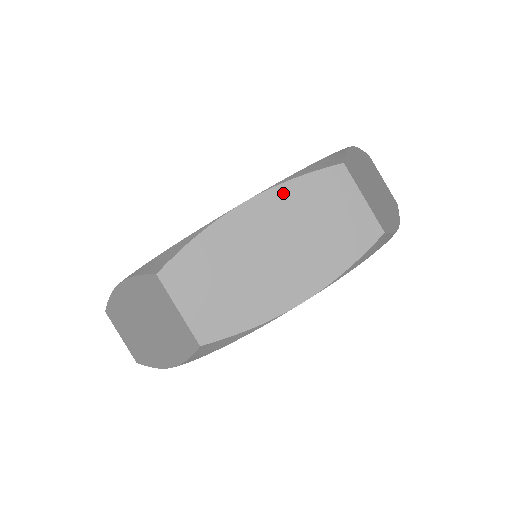
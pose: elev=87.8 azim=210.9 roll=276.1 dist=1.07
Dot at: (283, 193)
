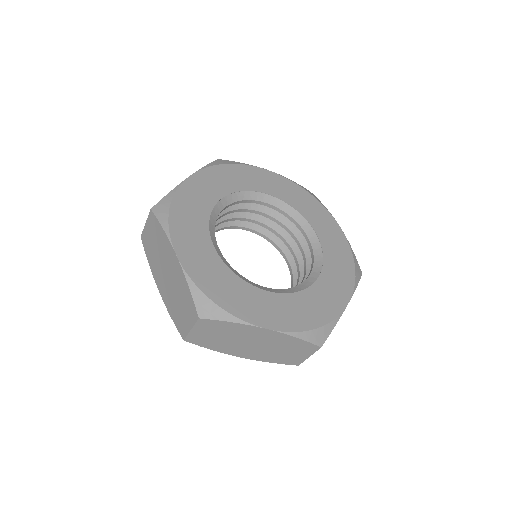
Dot at: occluded
